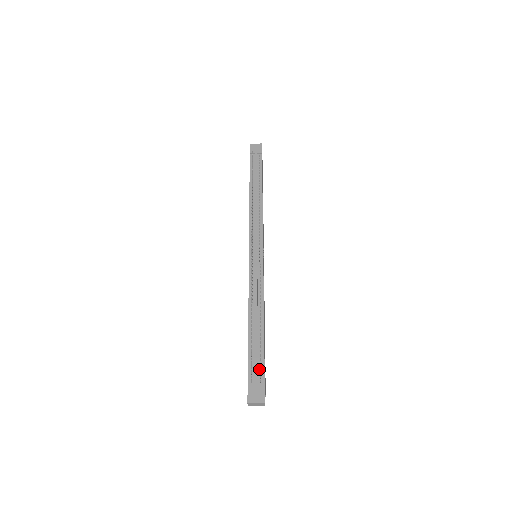
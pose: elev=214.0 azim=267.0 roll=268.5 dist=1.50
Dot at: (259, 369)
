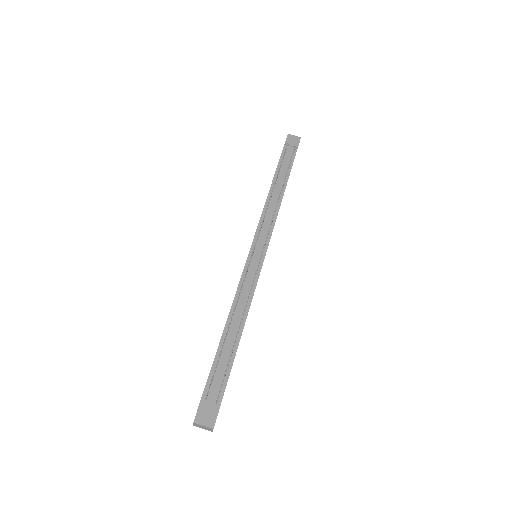
Dot at: (219, 386)
